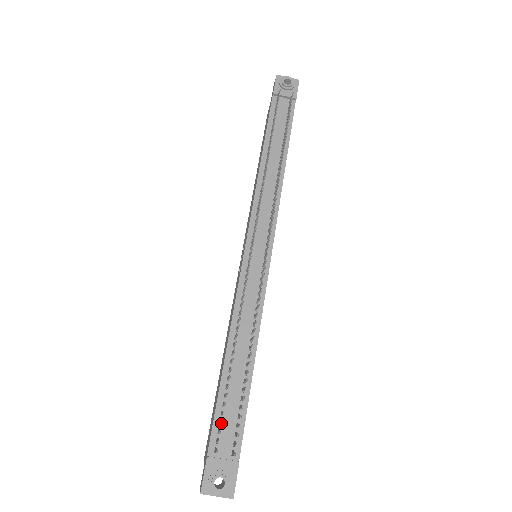
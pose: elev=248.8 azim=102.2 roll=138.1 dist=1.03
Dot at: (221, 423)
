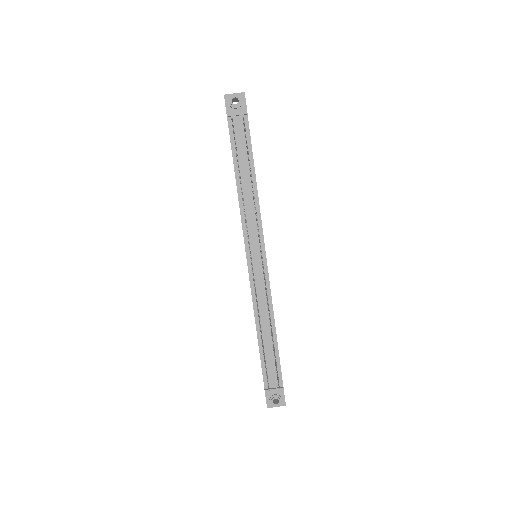
Dot at: occluded
